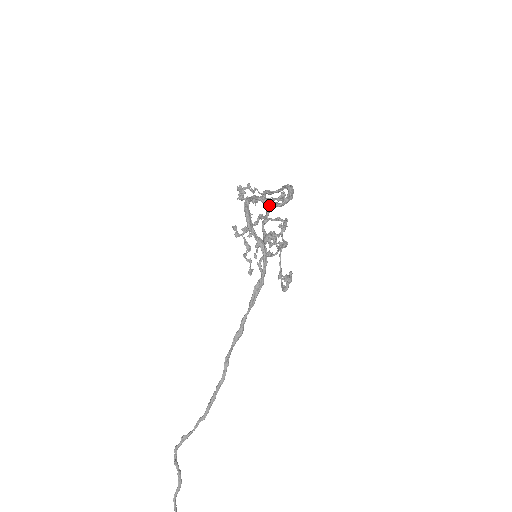
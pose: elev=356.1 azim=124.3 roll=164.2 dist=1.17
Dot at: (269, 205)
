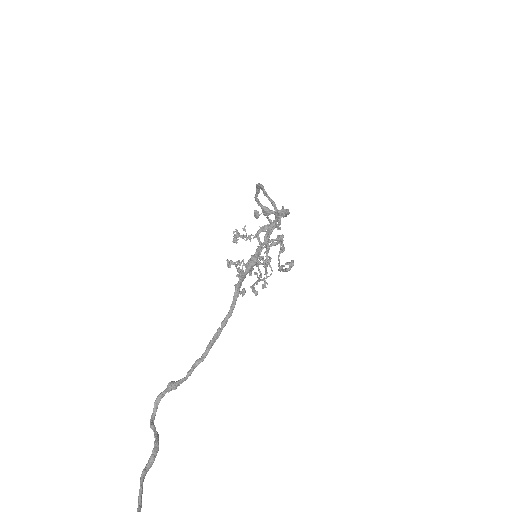
Dot at: (270, 213)
